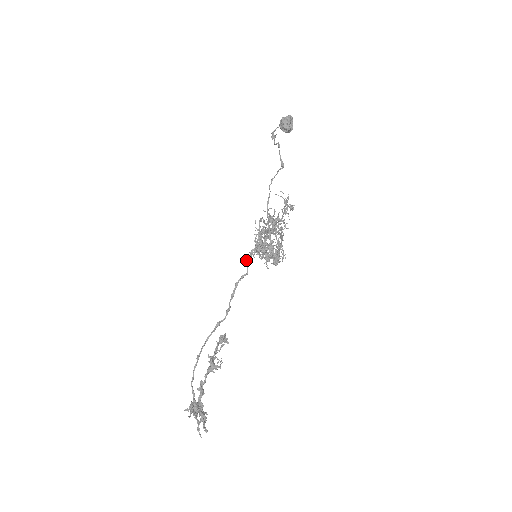
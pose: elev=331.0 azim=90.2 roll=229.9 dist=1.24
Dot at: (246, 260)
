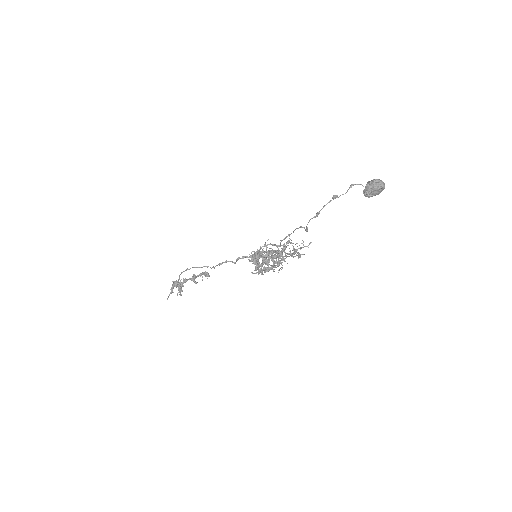
Dot at: (237, 258)
